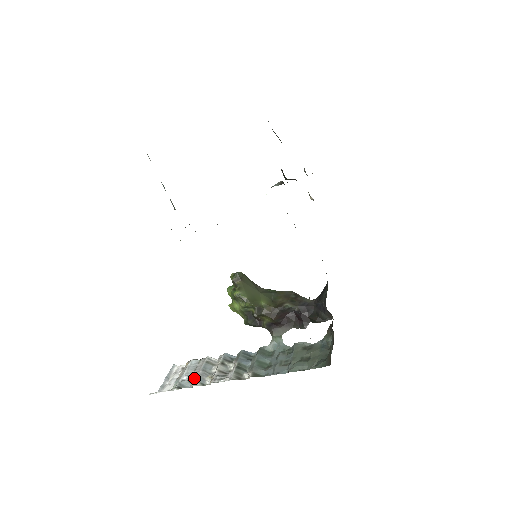
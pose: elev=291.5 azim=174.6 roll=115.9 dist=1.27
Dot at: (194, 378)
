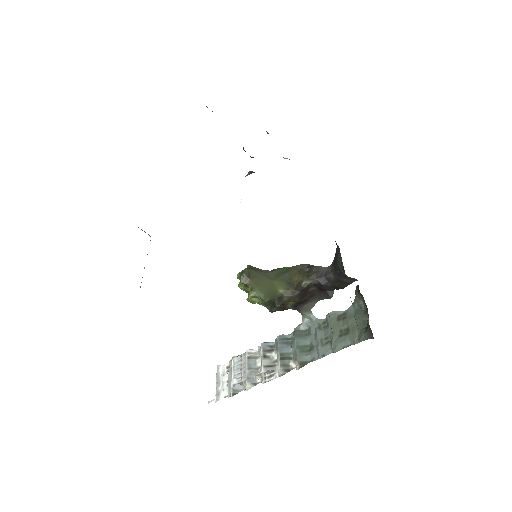
Dot at: (244, 380)
